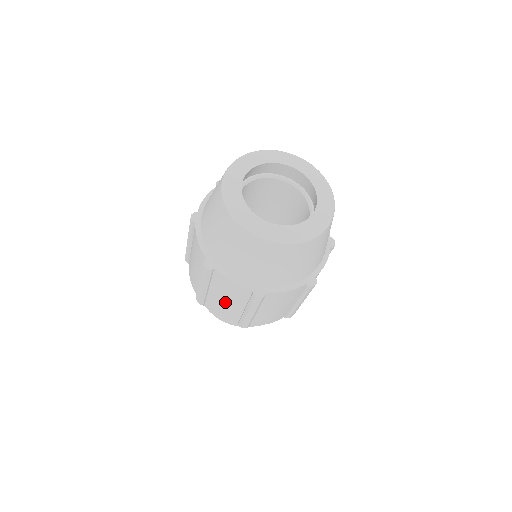
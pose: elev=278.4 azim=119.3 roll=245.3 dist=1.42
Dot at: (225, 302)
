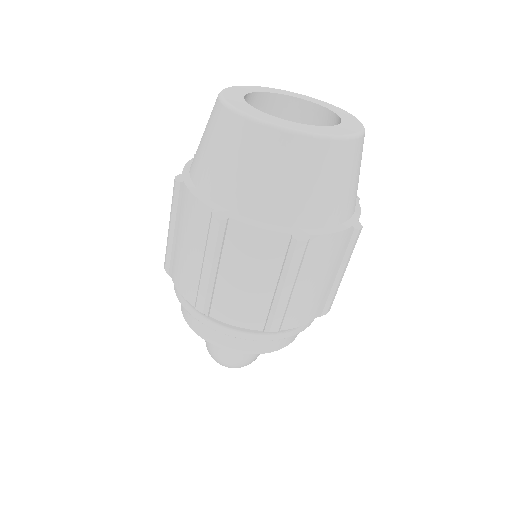
Dot at: (246, 285)
